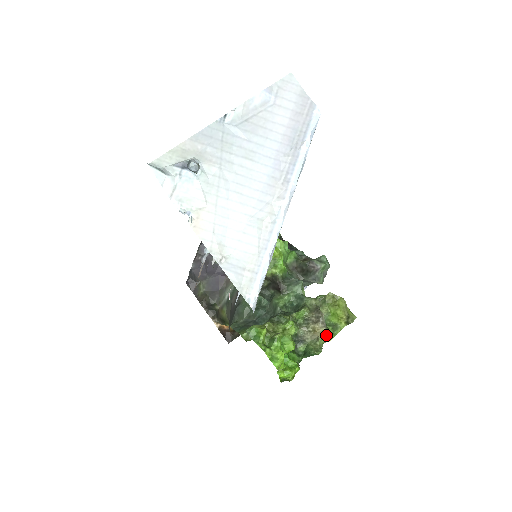
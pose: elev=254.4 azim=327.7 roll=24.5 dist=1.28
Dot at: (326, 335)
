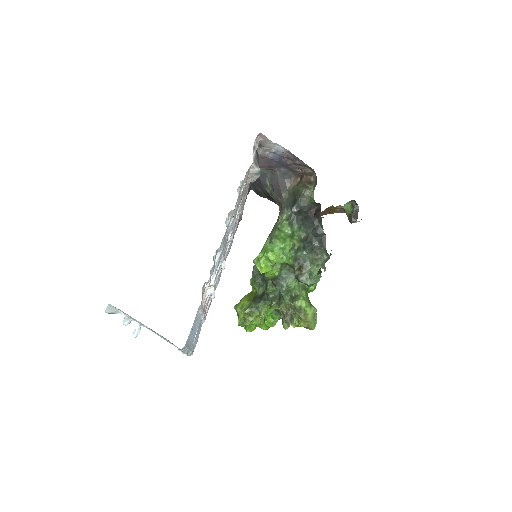
Dot at: (291, 325)
